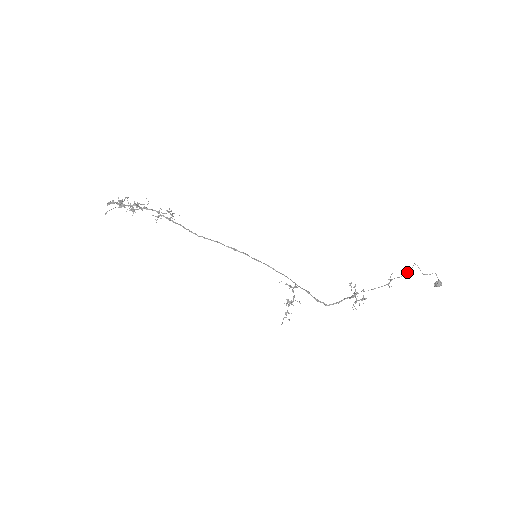
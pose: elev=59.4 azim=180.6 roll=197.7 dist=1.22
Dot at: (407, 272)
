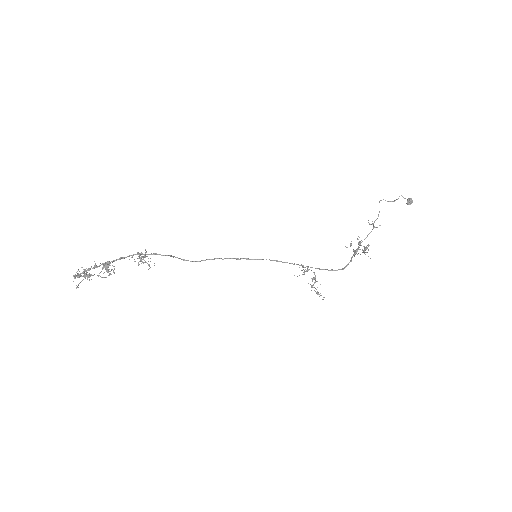
Dot at: (379, 212)
